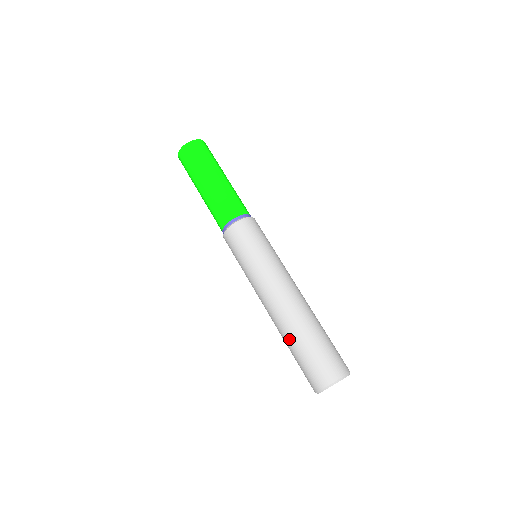
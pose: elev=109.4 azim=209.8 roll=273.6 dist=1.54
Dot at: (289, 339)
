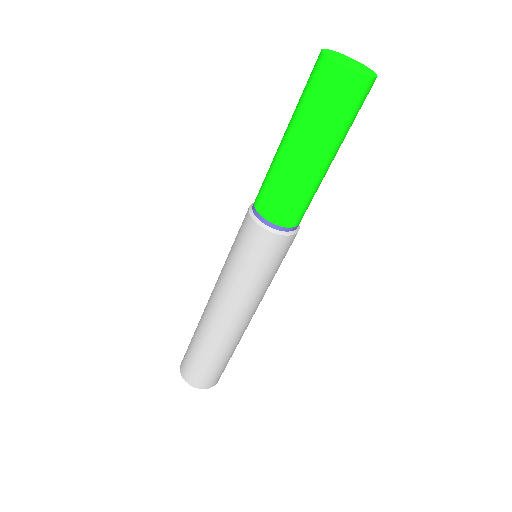
Dot at: (208, 348)
